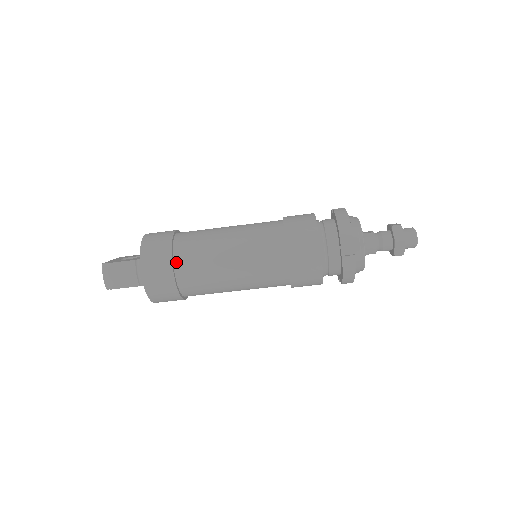
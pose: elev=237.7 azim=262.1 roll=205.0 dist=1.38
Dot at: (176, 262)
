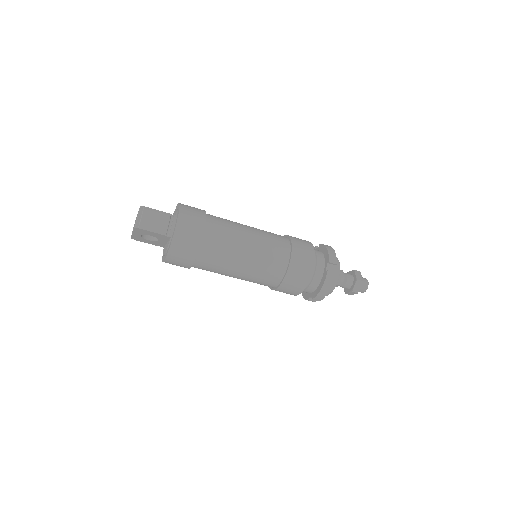
Dot at: (207, 227)
